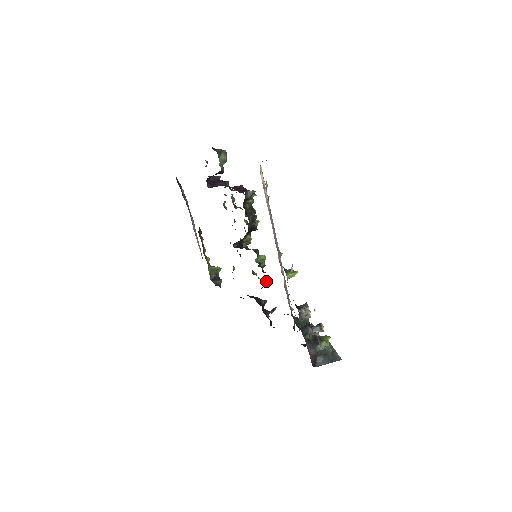
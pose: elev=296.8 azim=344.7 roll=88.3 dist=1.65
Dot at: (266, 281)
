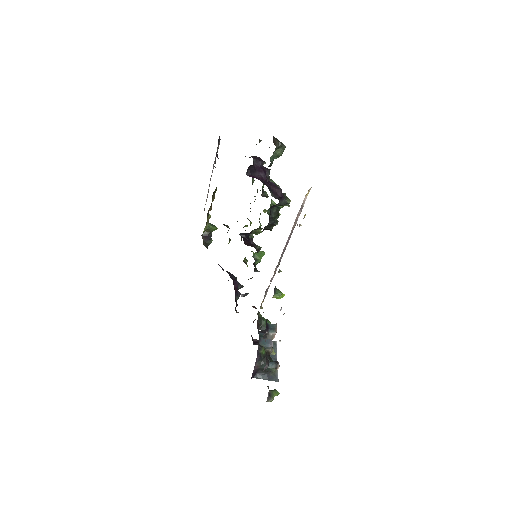
Dot at: (252, 277)
